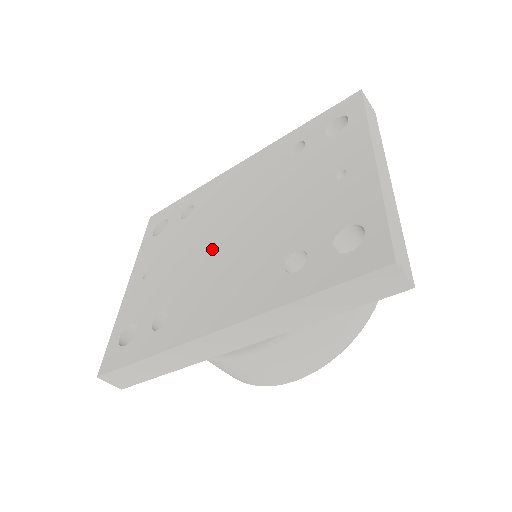
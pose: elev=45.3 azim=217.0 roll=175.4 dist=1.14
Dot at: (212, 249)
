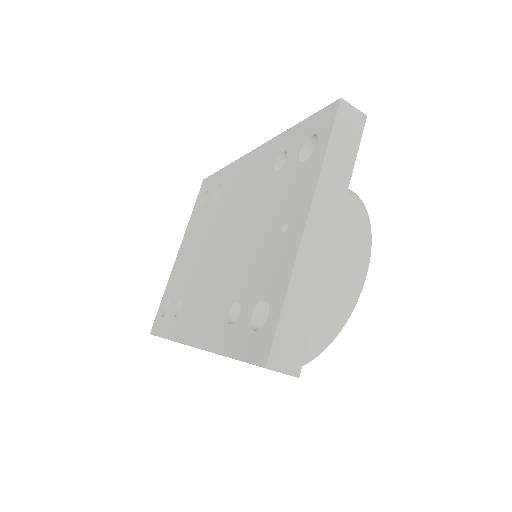
Dot at: (212, 254)
